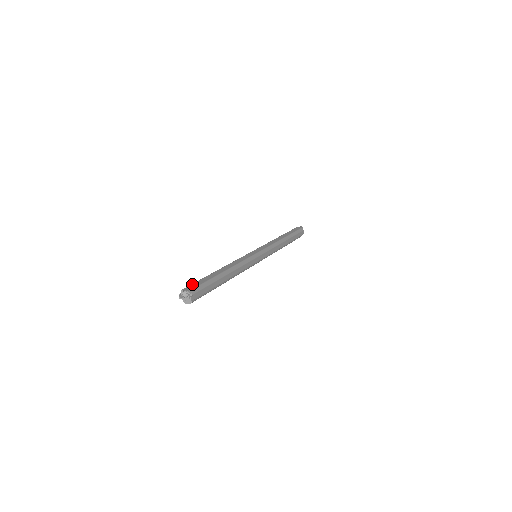
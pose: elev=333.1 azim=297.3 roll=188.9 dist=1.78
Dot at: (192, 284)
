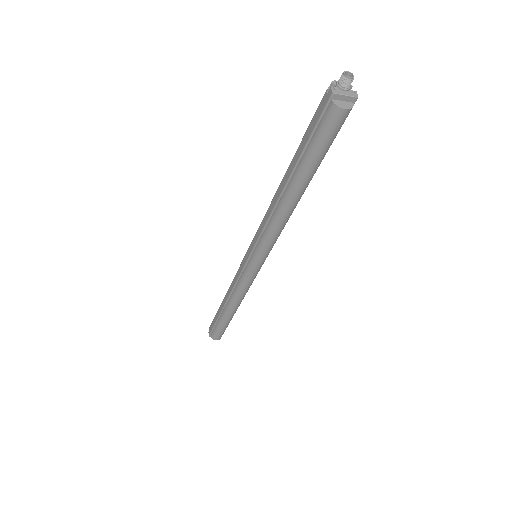
Dot at: occluded
